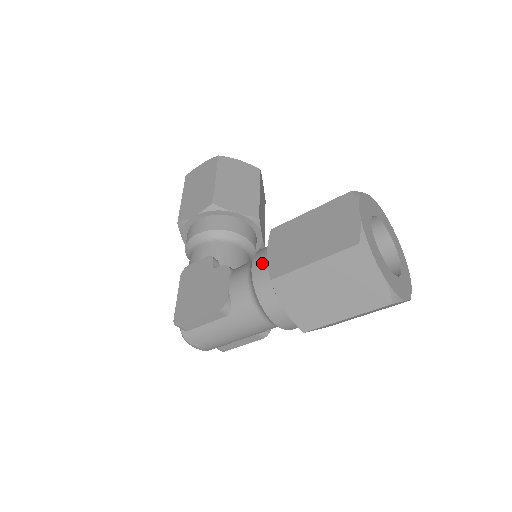
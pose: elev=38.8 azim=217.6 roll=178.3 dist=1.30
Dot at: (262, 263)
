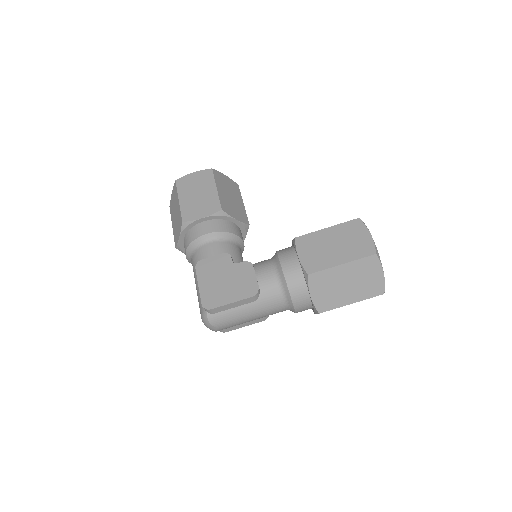
Dot at: (291, 262)
